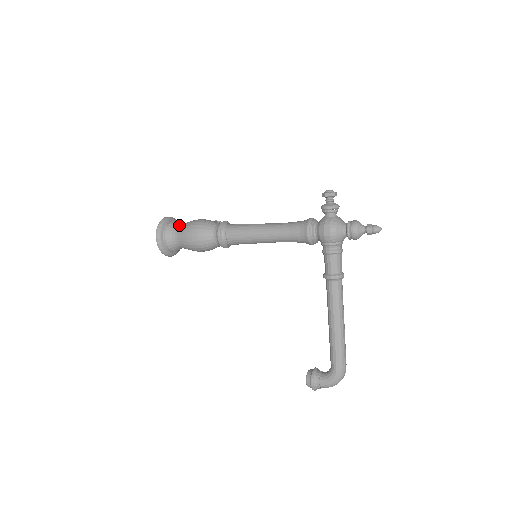
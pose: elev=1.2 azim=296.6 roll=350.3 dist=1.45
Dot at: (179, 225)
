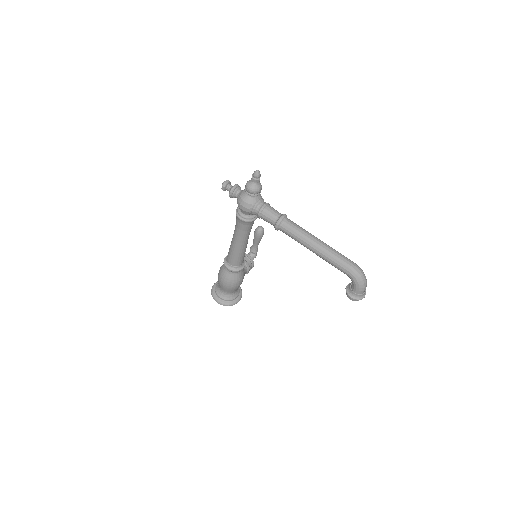
Dot at: occluded
